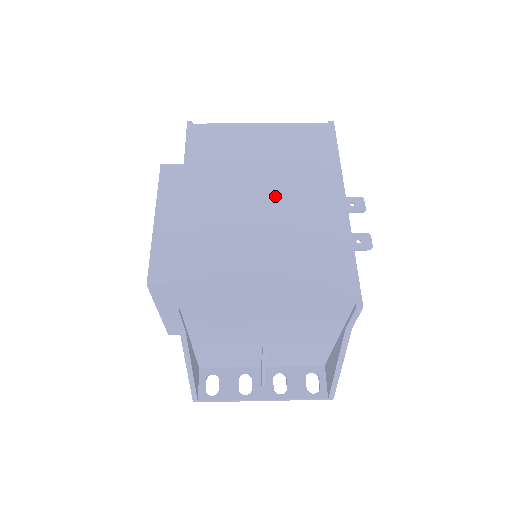
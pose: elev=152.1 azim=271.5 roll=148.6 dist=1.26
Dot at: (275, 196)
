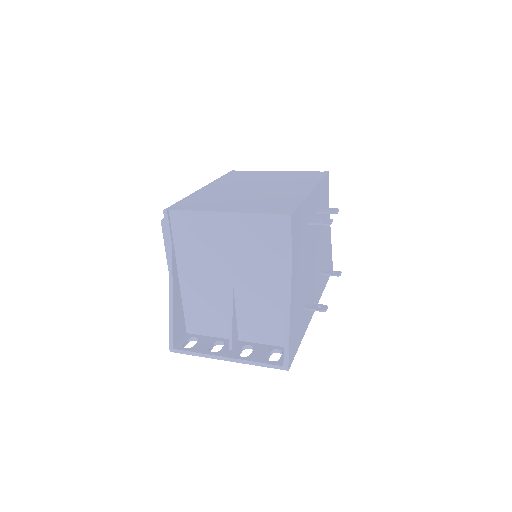
Dot at: (265, 187)
